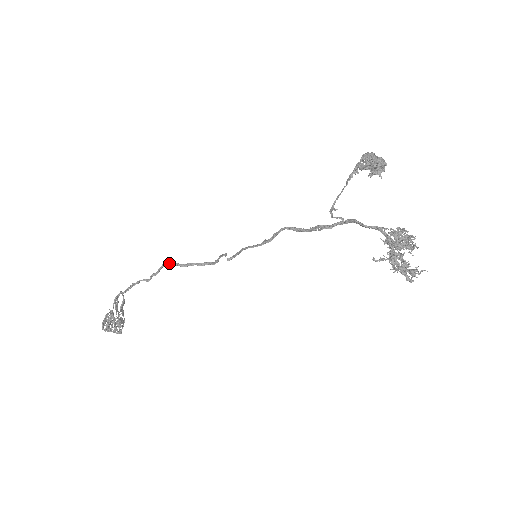
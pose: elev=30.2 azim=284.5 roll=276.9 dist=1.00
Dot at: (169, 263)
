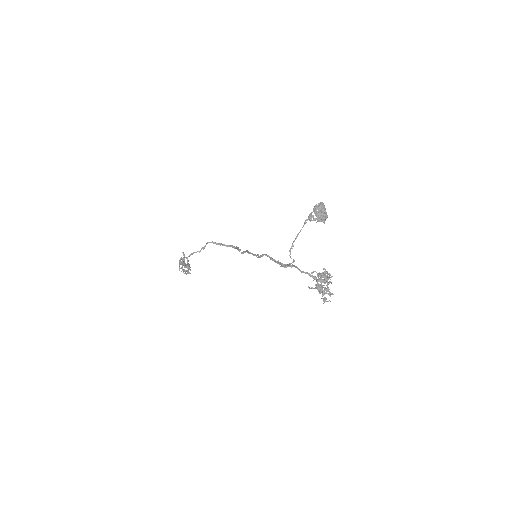
Dot at: (210, 242)
